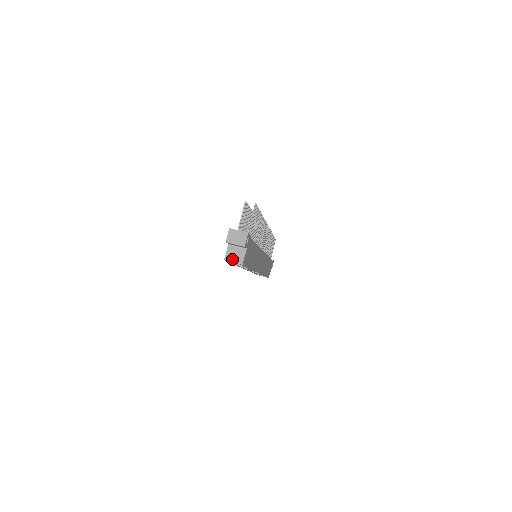
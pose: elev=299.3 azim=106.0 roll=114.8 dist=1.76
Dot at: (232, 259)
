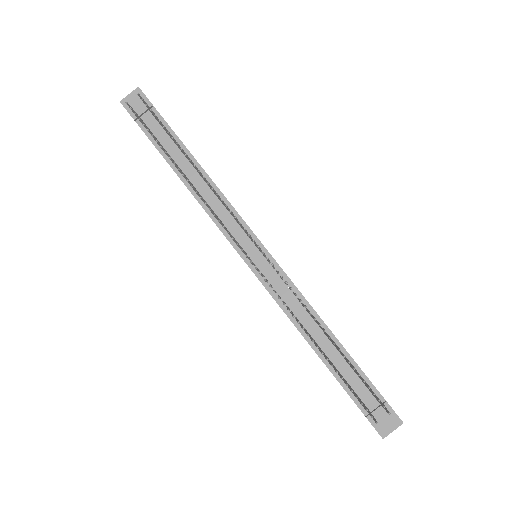
Dot at: occluded
